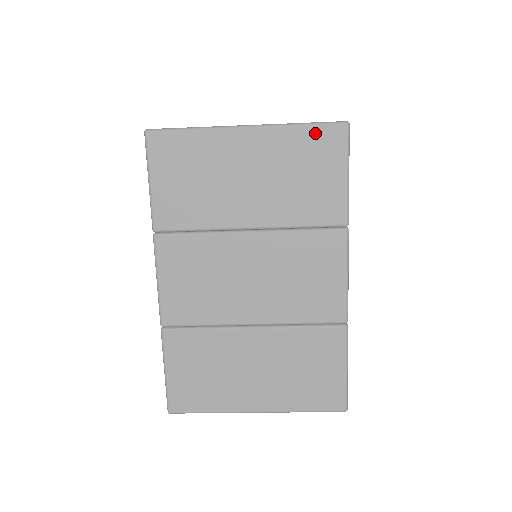
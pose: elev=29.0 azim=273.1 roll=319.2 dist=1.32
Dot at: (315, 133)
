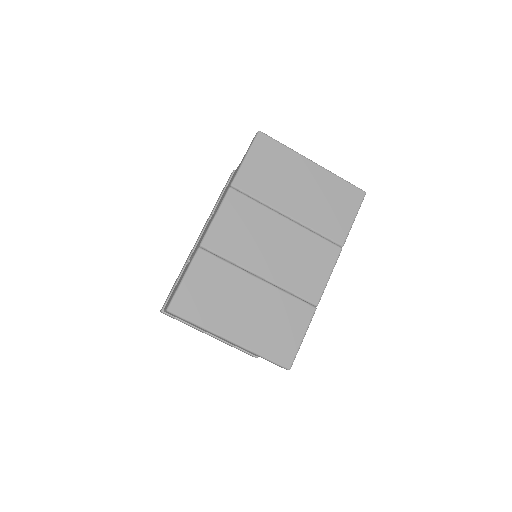
Dot at: (348, 187)
